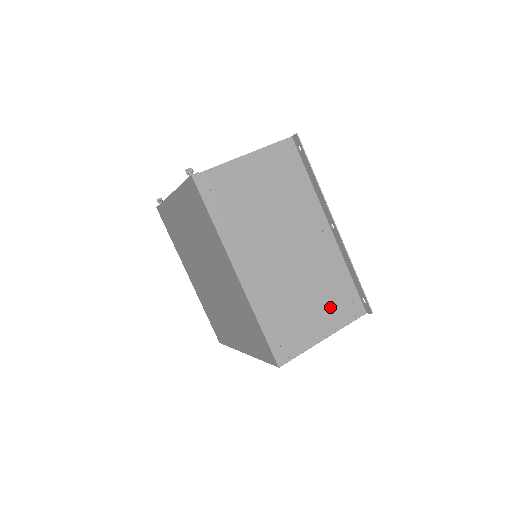
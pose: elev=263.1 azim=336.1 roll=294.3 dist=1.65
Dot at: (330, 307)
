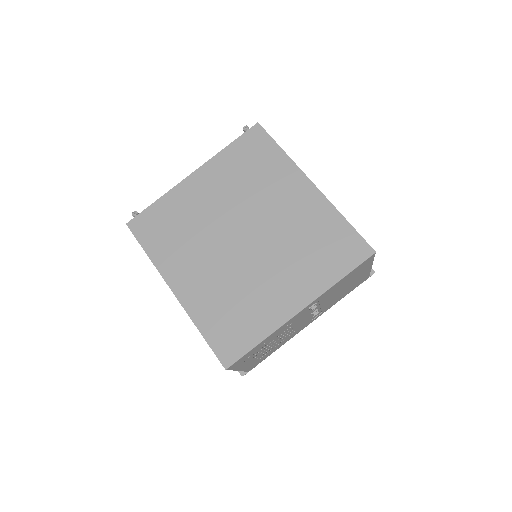
Dot at: occluded
